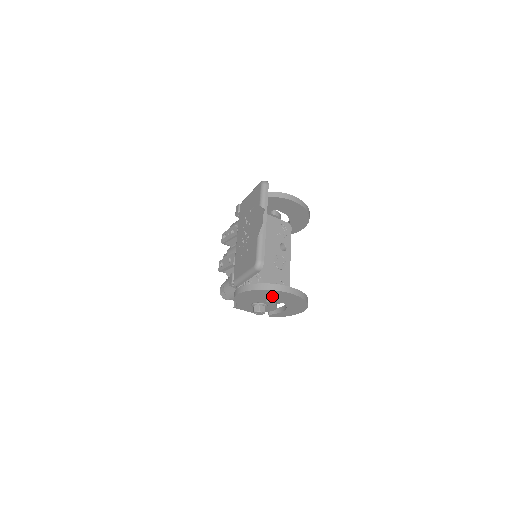
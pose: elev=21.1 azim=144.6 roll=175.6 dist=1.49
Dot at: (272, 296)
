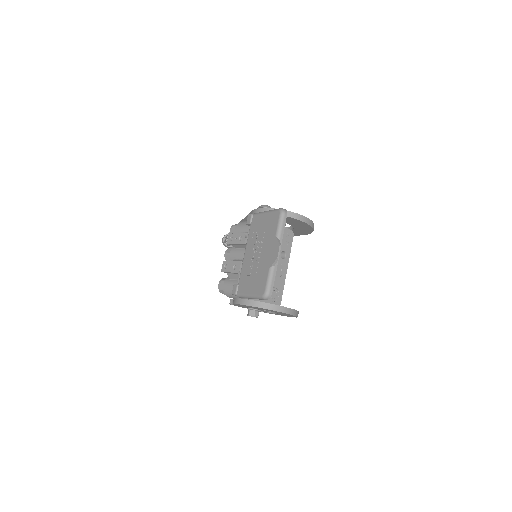
Dot at: (269, 310)
